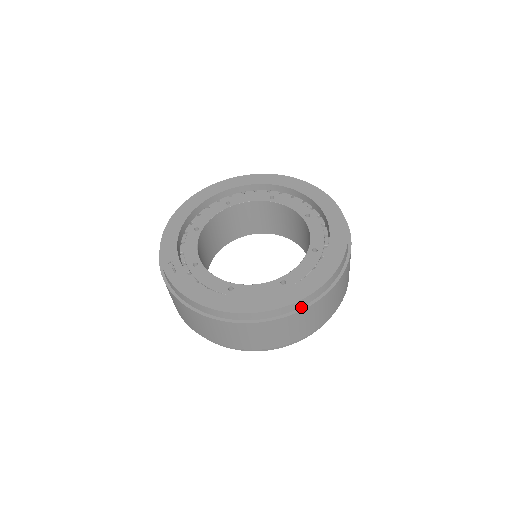
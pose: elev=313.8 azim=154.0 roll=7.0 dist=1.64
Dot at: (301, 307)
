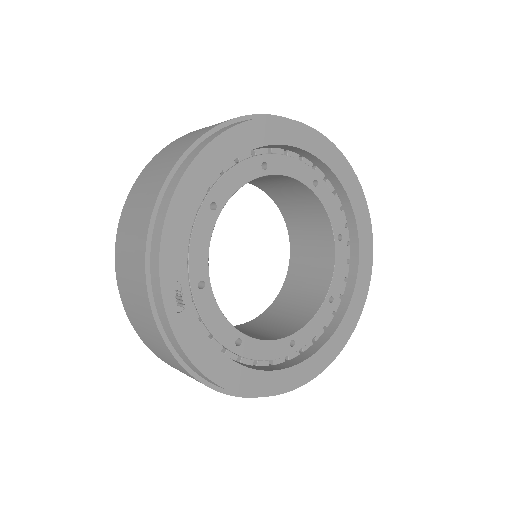
Dot at: occluded
